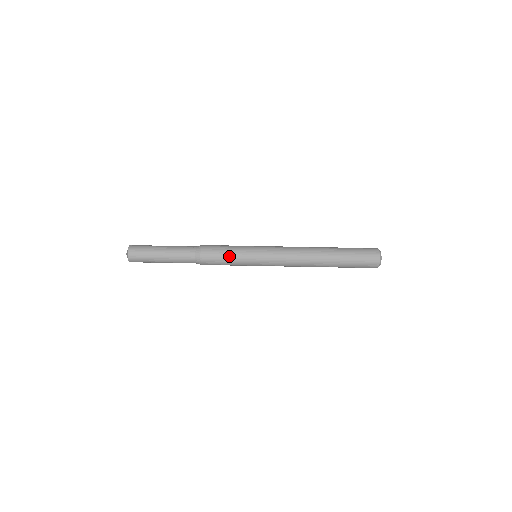
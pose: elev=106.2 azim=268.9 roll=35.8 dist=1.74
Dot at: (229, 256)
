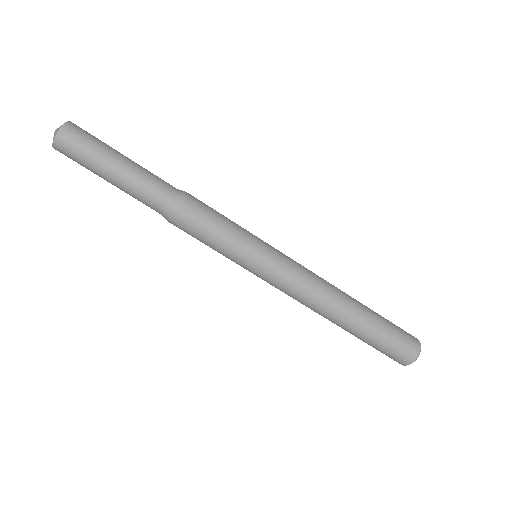
Dot at: (214, 243)
